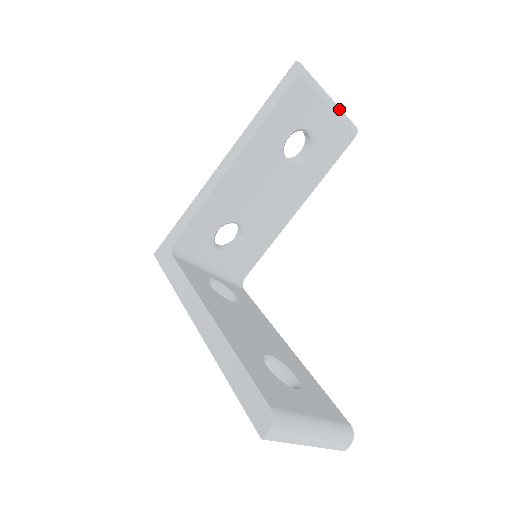
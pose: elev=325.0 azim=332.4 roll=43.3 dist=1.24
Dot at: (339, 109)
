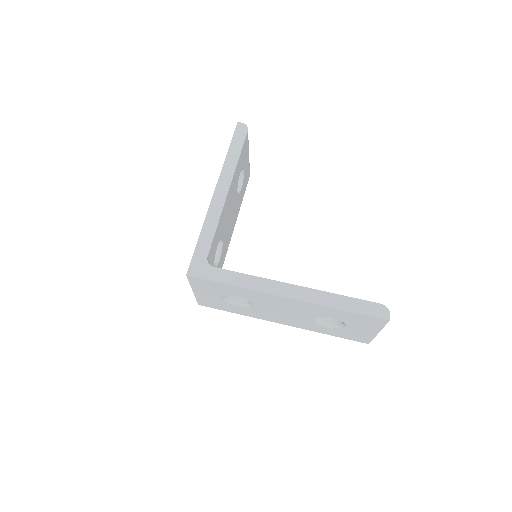
Dot at: occluded
